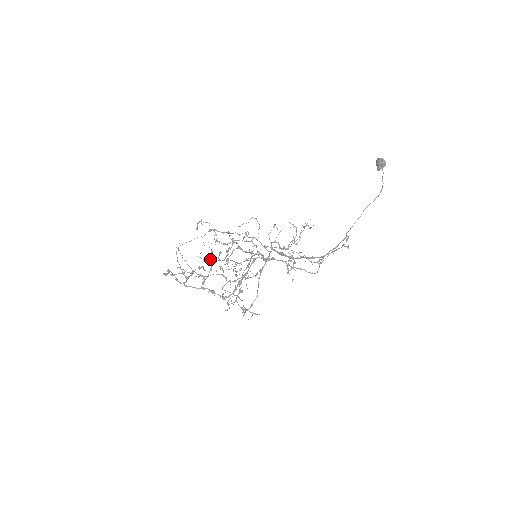
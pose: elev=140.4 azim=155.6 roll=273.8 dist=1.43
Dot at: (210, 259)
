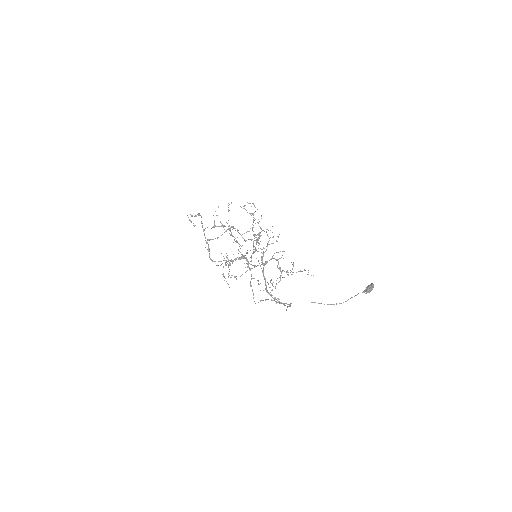
Dot at: occluded
